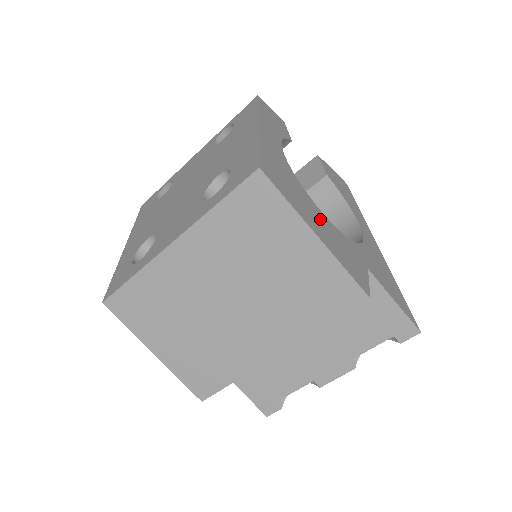
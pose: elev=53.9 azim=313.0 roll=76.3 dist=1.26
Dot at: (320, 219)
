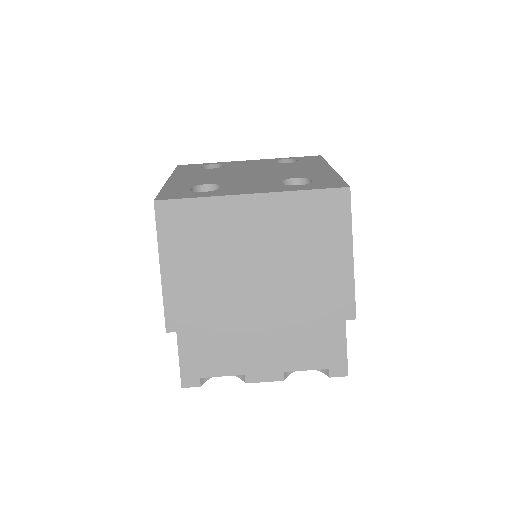
Dot at: occluded
